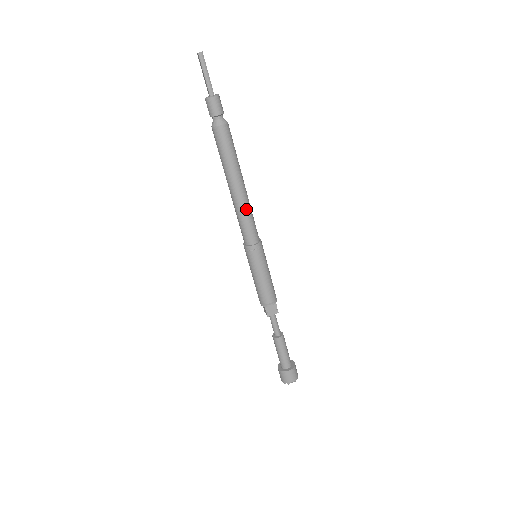
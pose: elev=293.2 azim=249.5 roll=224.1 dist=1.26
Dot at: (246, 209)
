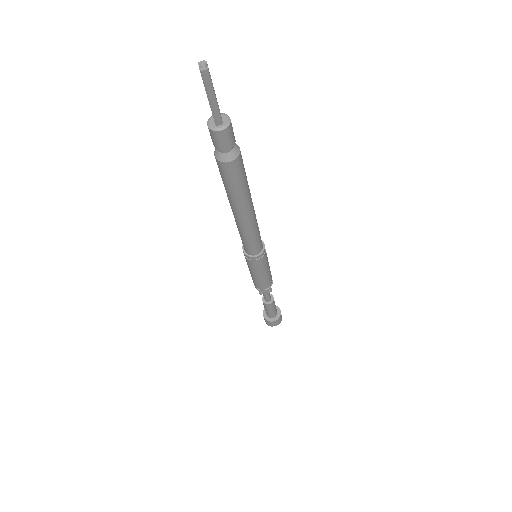
Dot at: (251, 231)
